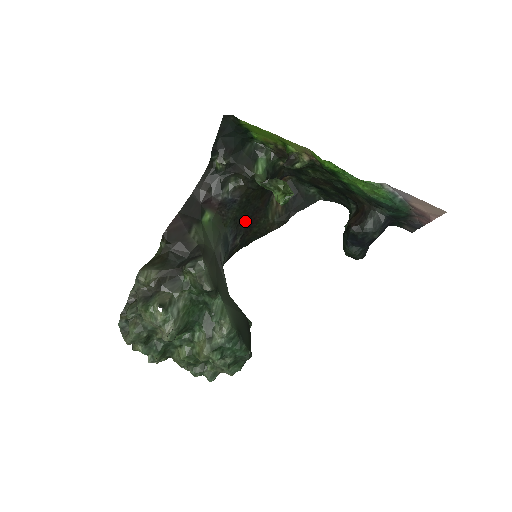
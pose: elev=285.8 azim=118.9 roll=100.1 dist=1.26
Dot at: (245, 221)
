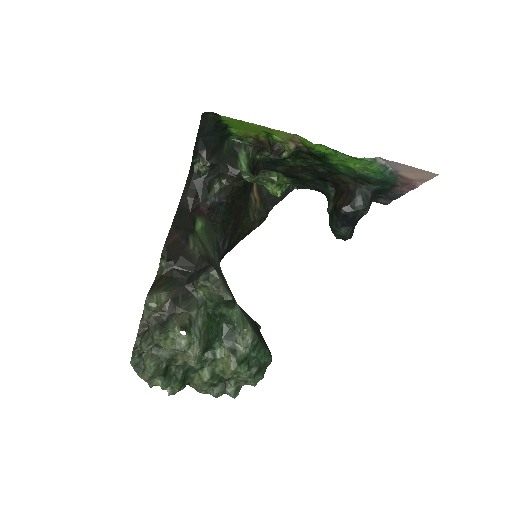
Dot at: (230, 223)
